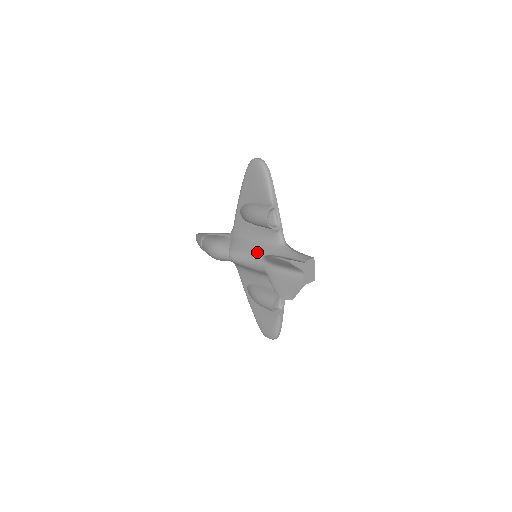
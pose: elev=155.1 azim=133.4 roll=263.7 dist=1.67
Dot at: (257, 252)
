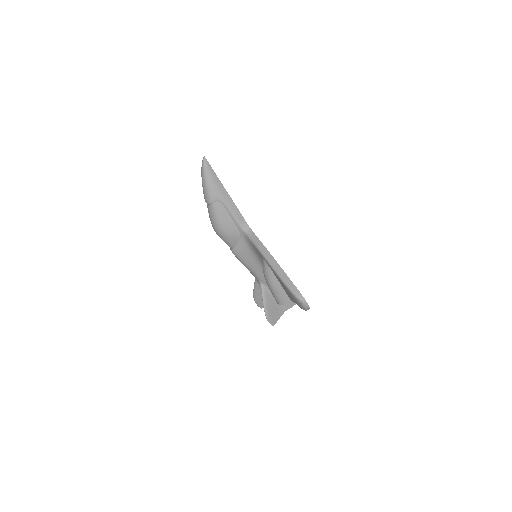
Dot at: (257, 276)
